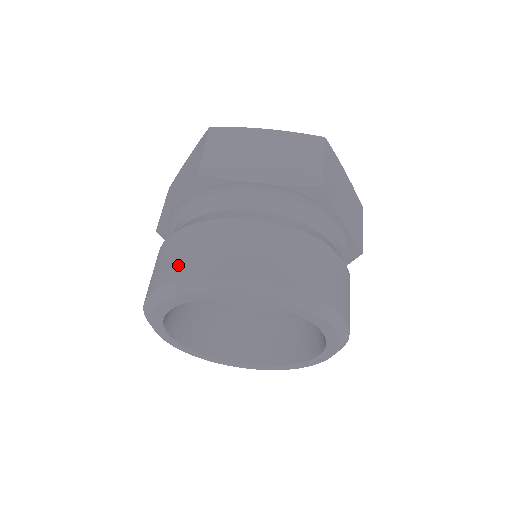
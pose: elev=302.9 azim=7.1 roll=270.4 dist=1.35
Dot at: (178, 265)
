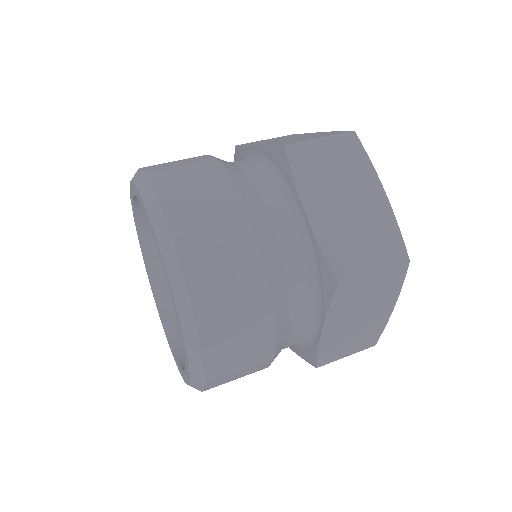
Dot at: occluded
